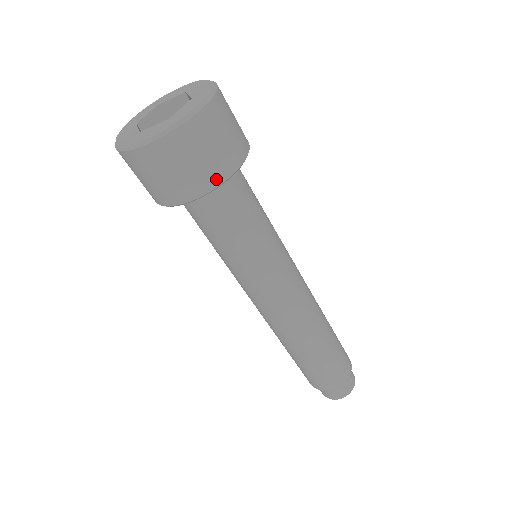
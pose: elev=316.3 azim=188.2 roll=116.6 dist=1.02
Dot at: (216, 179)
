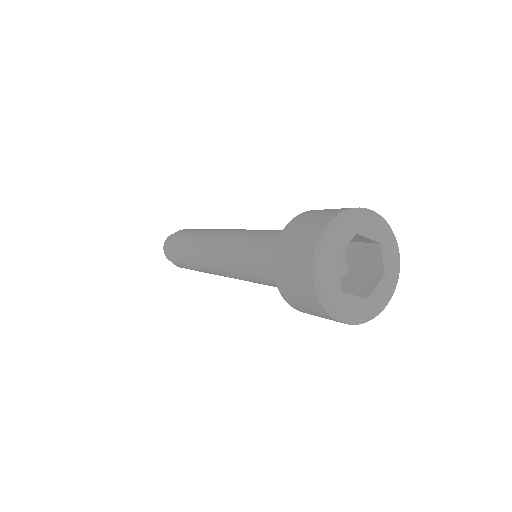
Dot at: occluded
